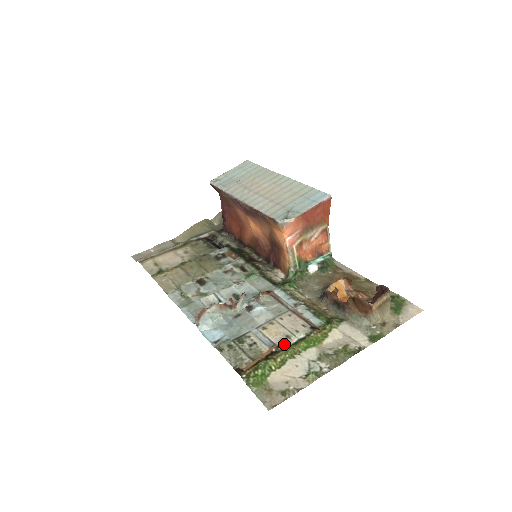
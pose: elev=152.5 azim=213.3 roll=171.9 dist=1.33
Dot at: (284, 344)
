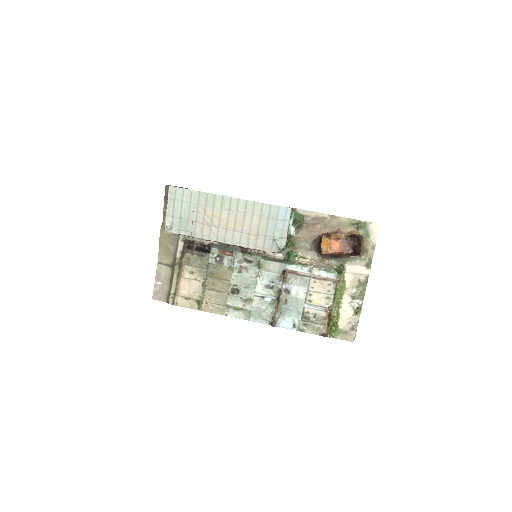
Dot at: (330, 304)
